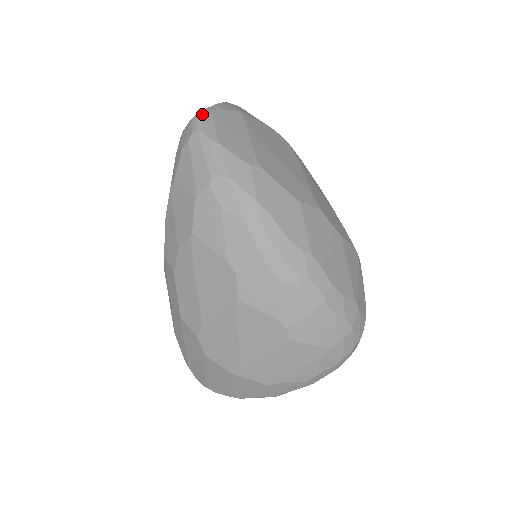
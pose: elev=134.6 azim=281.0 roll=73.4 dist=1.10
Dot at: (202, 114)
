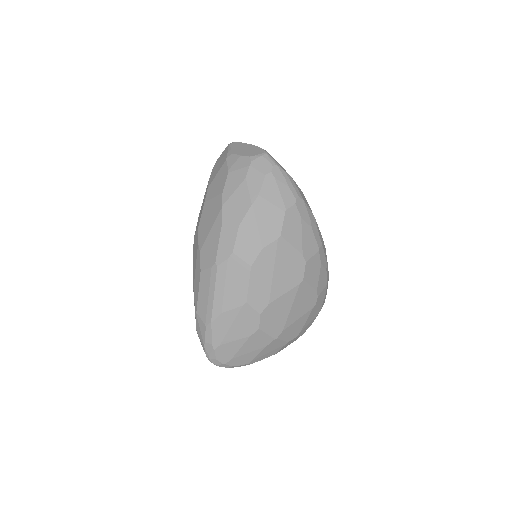
Dot at: (268, 153)
